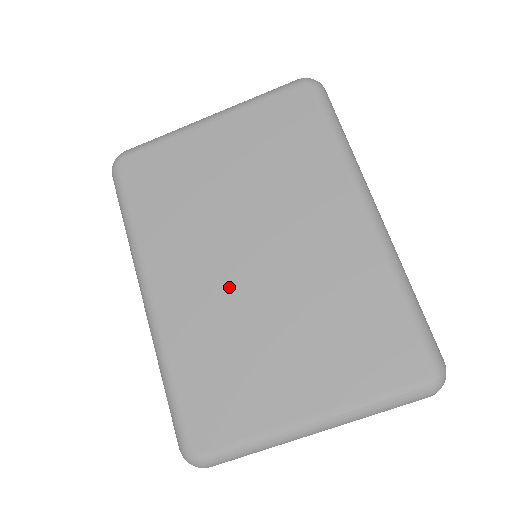
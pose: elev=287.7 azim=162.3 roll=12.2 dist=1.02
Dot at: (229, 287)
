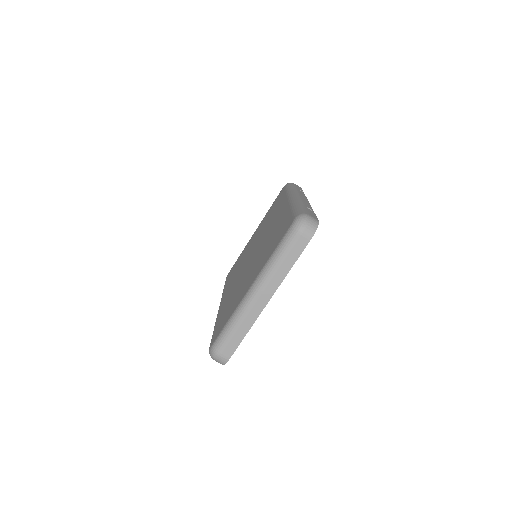
Dot at: (242, 274)
